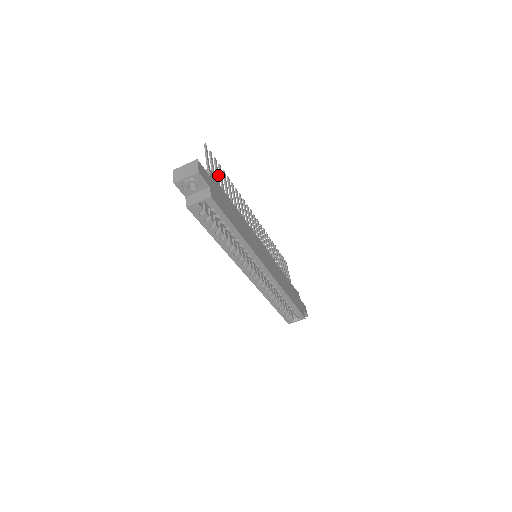
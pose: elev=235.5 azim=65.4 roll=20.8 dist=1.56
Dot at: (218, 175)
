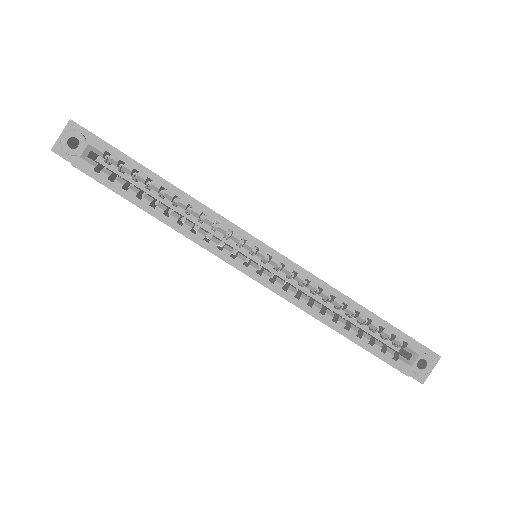
Dot at: occluded
